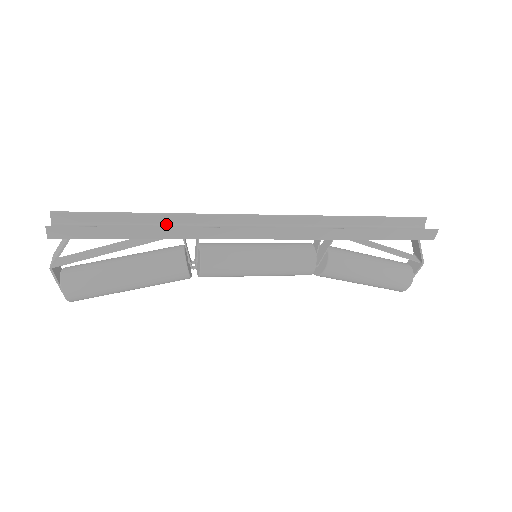
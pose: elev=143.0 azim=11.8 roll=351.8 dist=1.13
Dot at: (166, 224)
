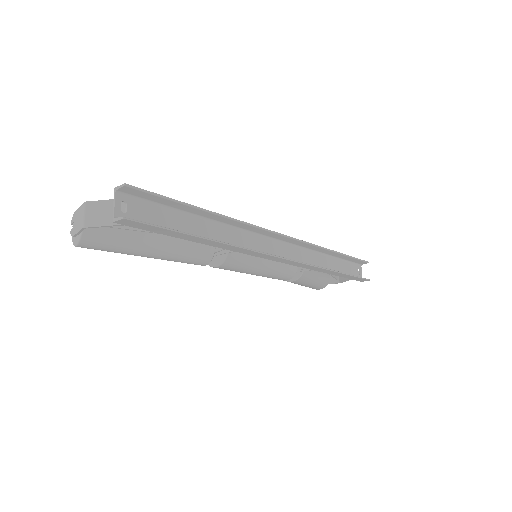
Dot at: (217, 221)
